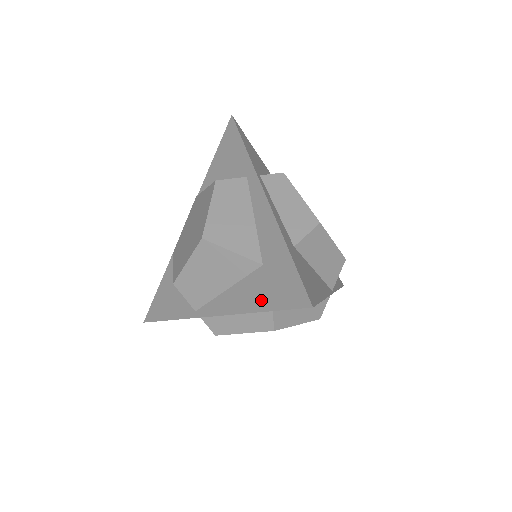
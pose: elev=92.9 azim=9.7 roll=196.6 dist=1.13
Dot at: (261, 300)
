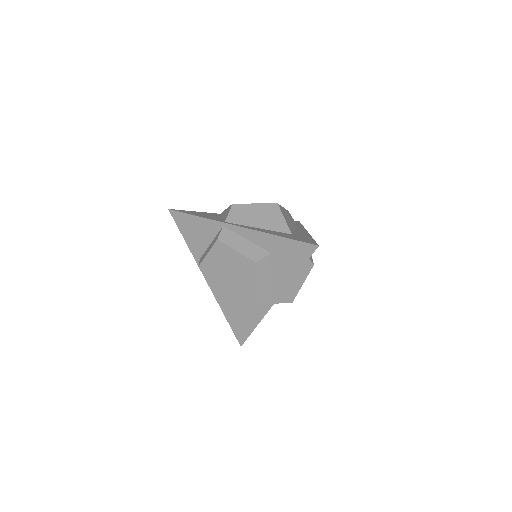
Dot at: (283, 236)
